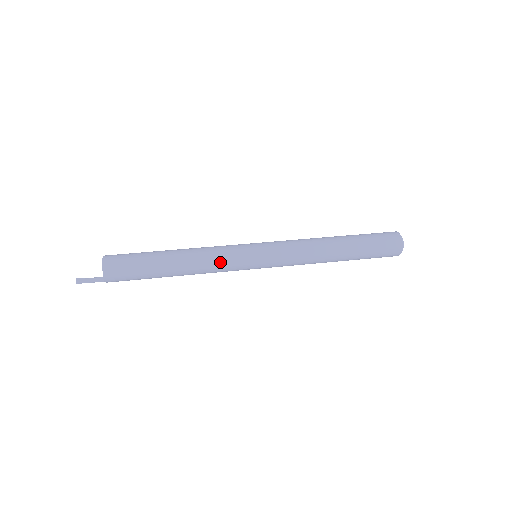
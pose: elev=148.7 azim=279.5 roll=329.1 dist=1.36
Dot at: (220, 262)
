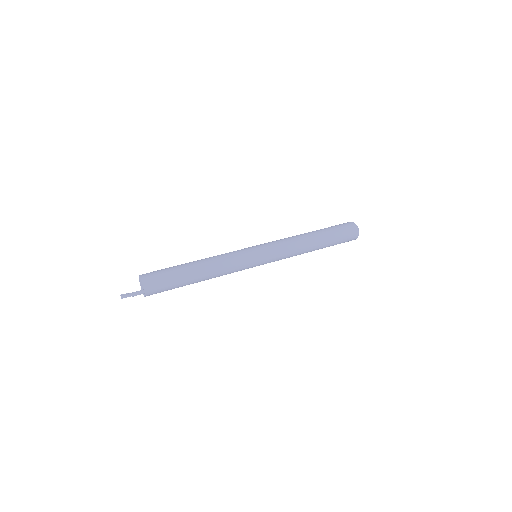
Dot at: (232, 261)
